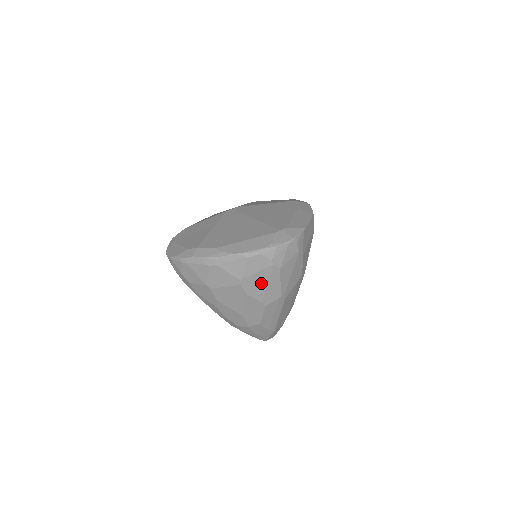
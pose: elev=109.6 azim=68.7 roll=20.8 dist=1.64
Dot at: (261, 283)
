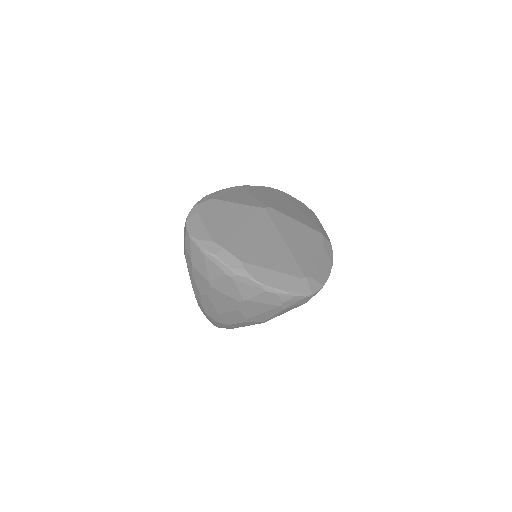
Dot at: (258, 310)
